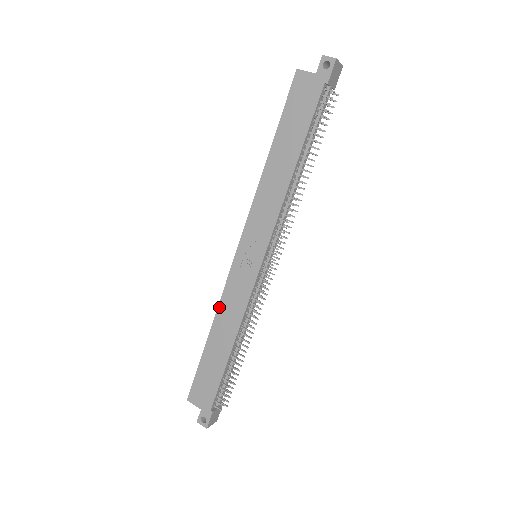
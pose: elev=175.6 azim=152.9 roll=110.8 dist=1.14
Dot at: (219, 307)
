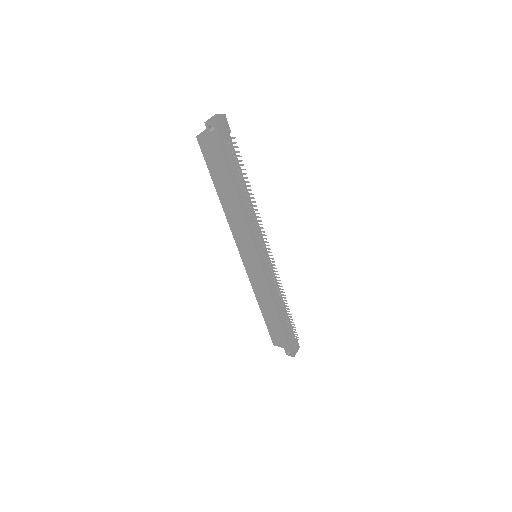
Dot at: (255, 293)
